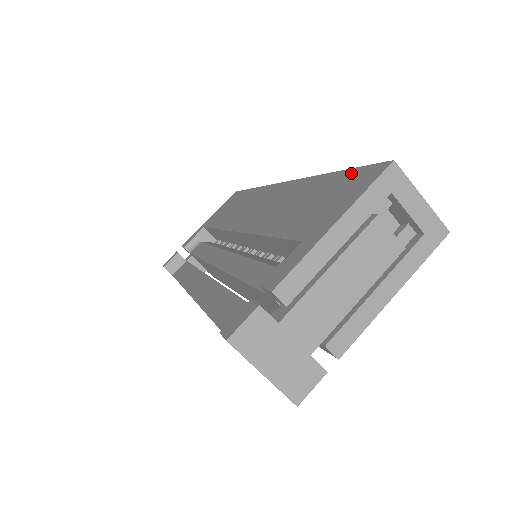
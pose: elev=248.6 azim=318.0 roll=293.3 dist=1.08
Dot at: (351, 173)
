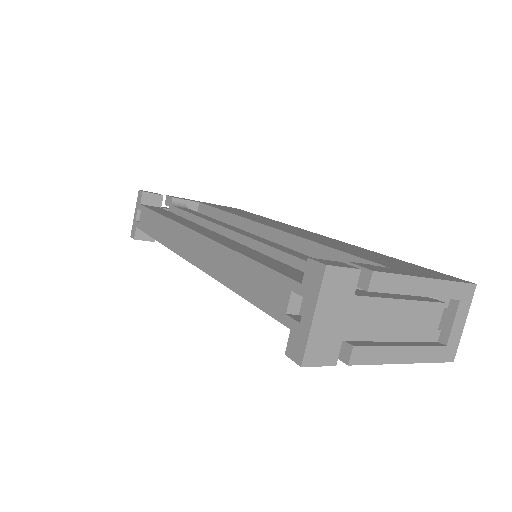
Dot at: (424, 268)
